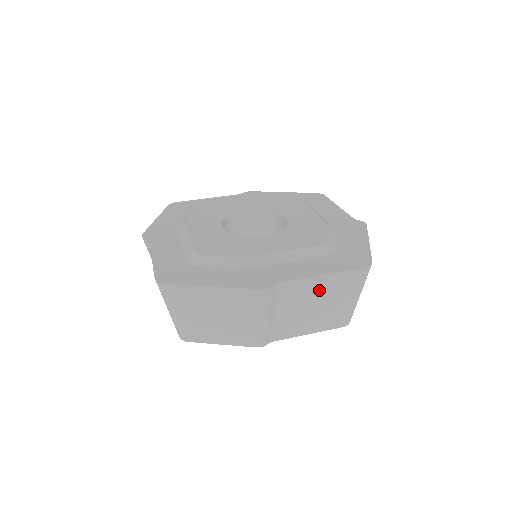
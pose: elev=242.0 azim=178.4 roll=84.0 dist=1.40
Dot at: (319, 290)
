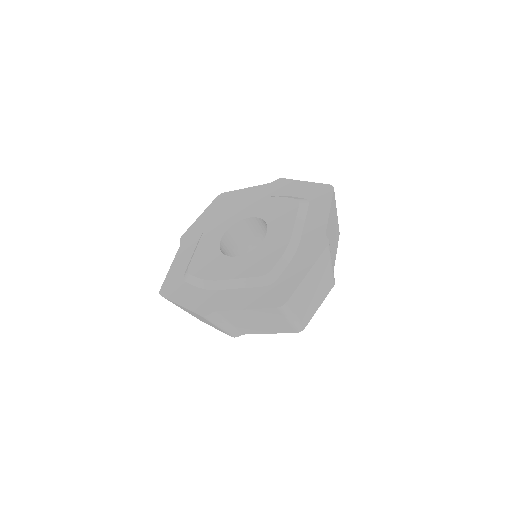
Dot at: (331, 222)
